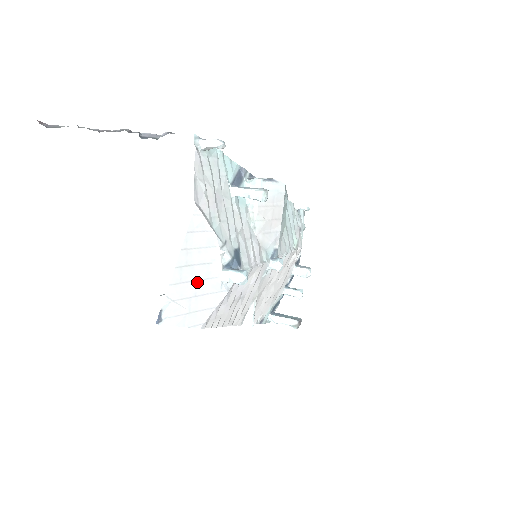
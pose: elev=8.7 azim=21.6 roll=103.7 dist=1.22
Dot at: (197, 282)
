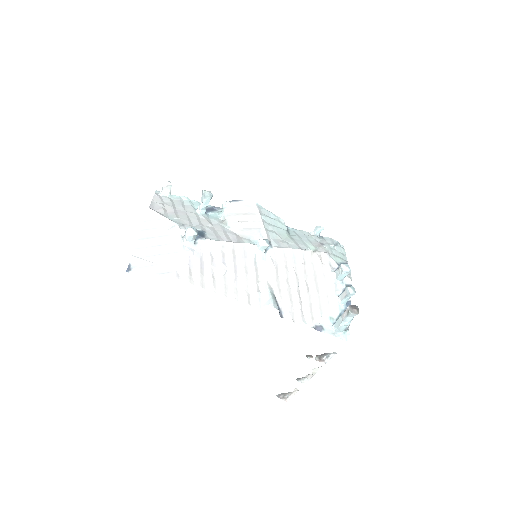
Dot at: (159, 247)
